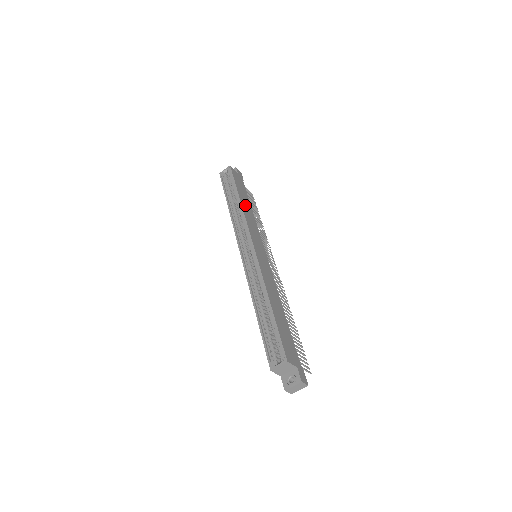
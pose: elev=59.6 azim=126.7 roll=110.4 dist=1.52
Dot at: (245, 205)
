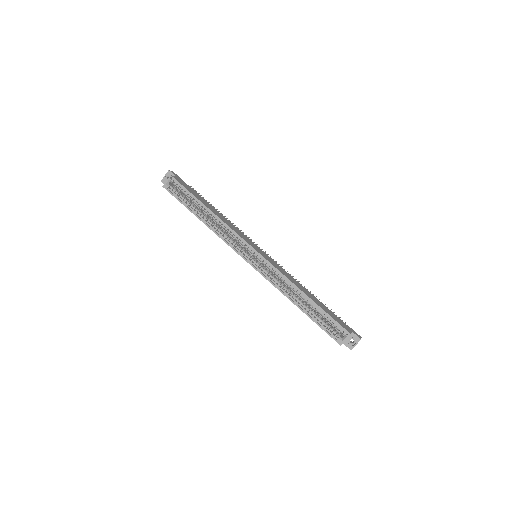
Dot at: (215, 212)
